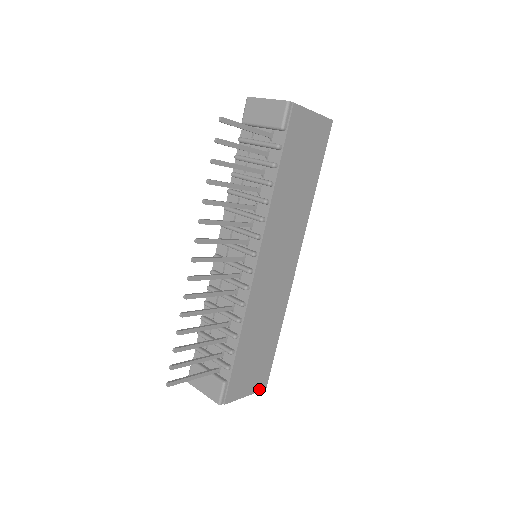
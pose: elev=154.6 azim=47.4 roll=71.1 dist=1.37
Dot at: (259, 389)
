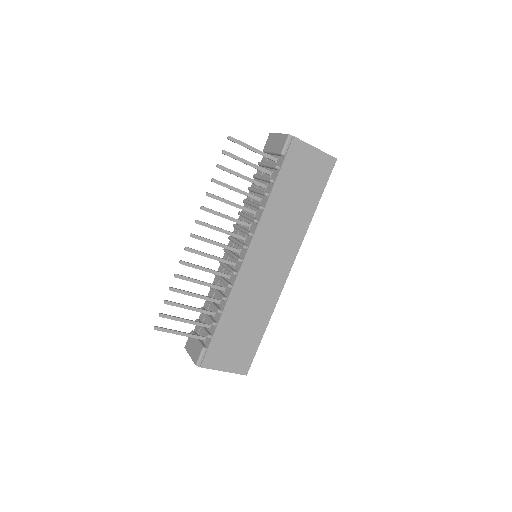
Dot at: (239, 372)
